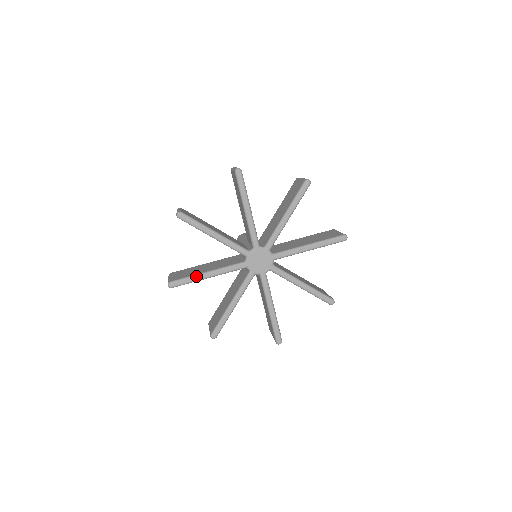
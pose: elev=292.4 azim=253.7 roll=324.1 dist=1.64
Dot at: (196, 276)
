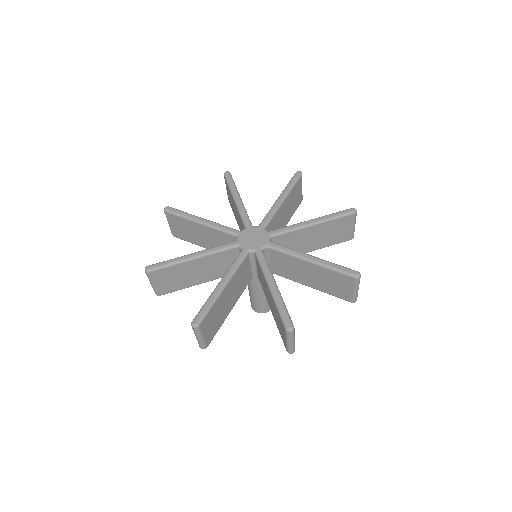
Dot at: (178, 257)
